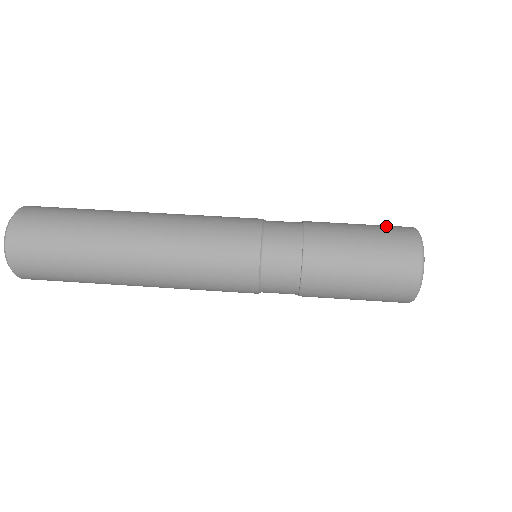
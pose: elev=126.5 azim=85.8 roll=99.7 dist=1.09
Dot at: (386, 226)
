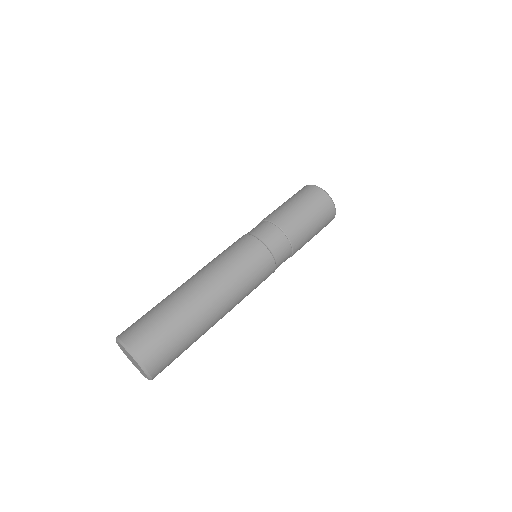
Dot at: (295, 194)
